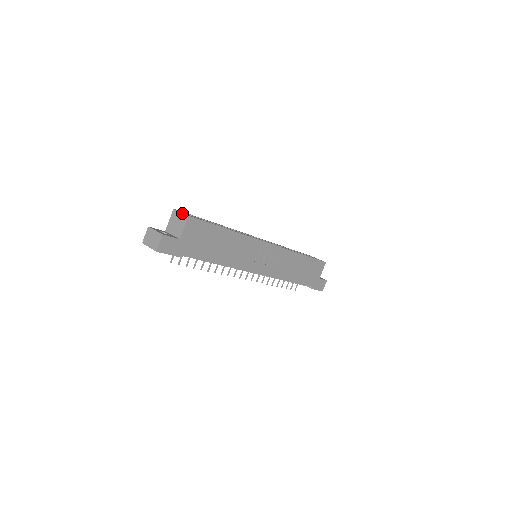
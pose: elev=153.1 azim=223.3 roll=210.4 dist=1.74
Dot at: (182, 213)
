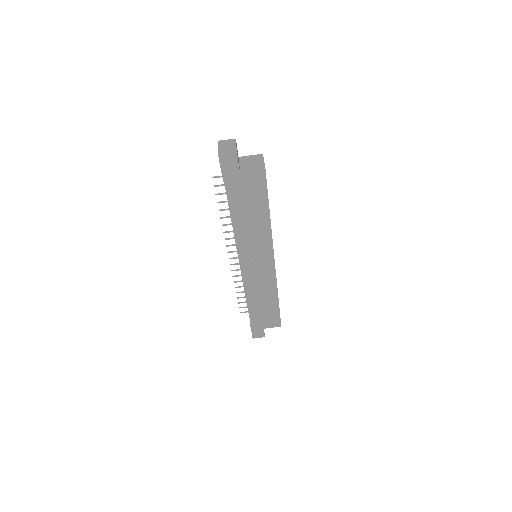
Dot at: occluded
